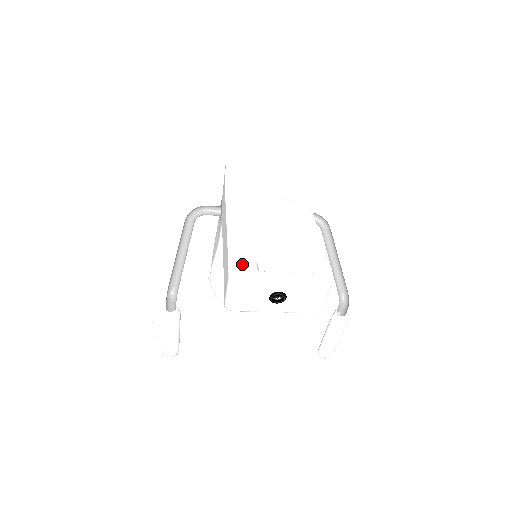
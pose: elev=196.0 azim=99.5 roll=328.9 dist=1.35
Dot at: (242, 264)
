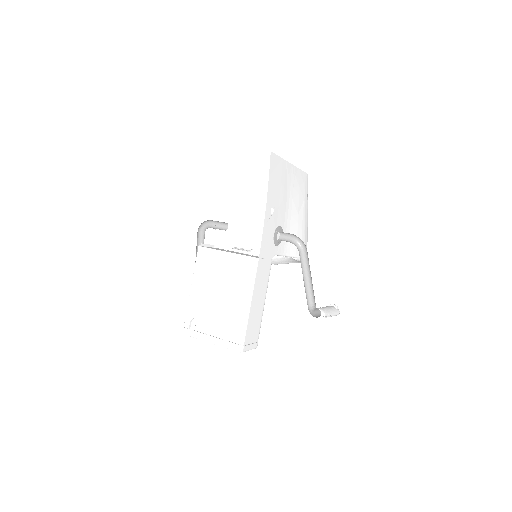
Dot at: occluded
